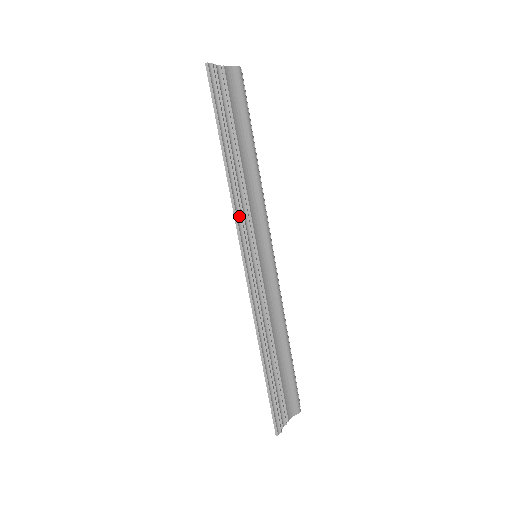
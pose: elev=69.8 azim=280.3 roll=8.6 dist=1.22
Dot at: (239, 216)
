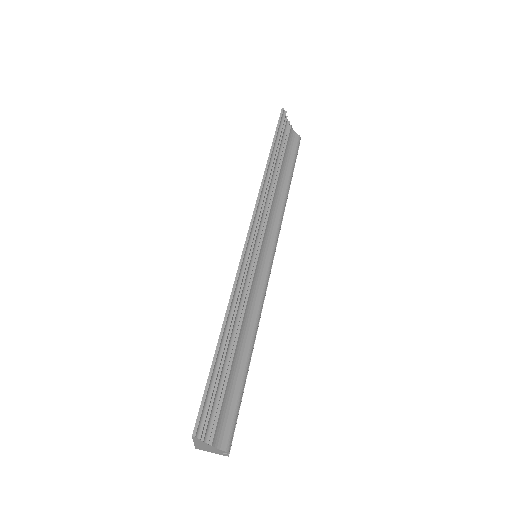
Dot at: (261, 200)
